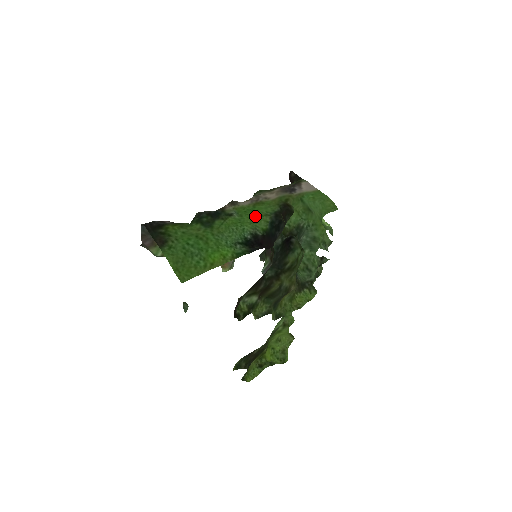
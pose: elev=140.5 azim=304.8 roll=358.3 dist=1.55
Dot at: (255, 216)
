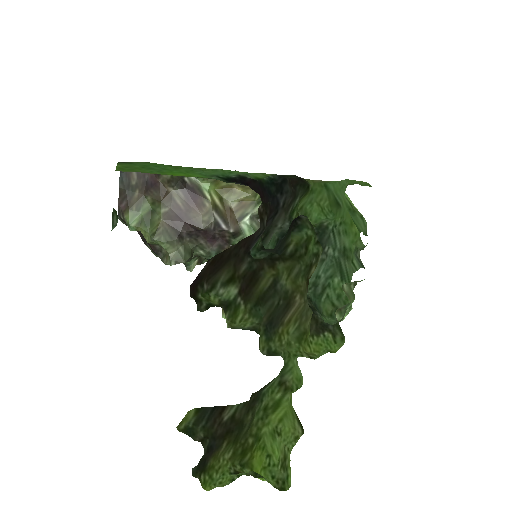
Dot at: occluded
